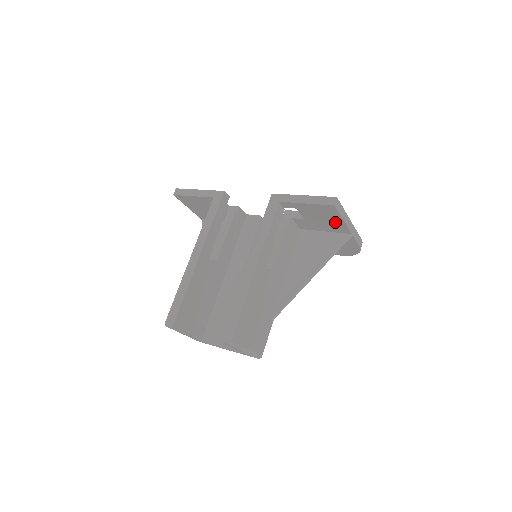
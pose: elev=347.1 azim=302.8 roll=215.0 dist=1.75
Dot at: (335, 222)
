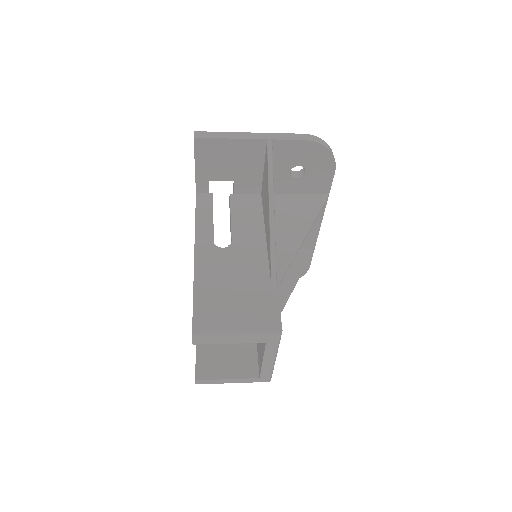
Dot at: (237, 150)
